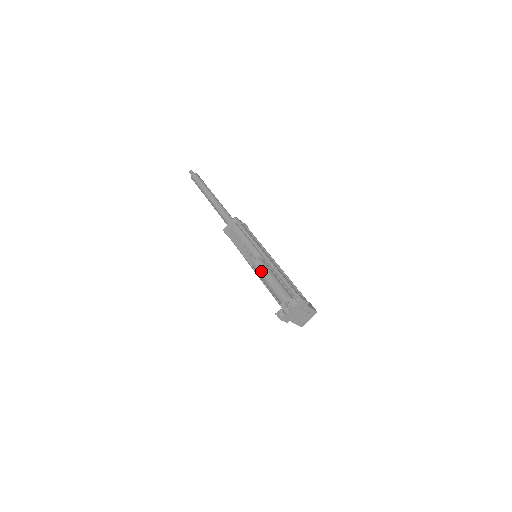
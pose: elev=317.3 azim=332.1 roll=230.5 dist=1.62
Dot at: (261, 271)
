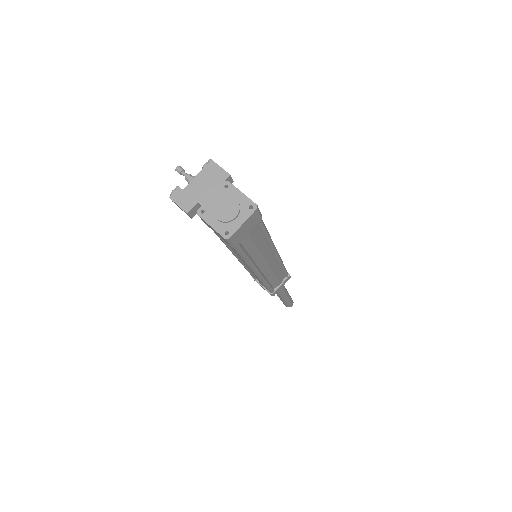
Dot at: occluded
